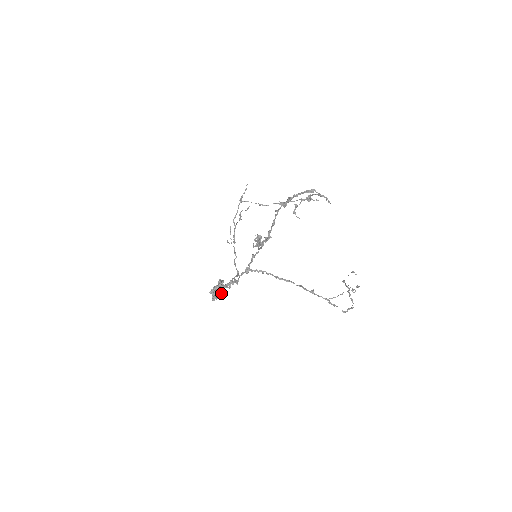
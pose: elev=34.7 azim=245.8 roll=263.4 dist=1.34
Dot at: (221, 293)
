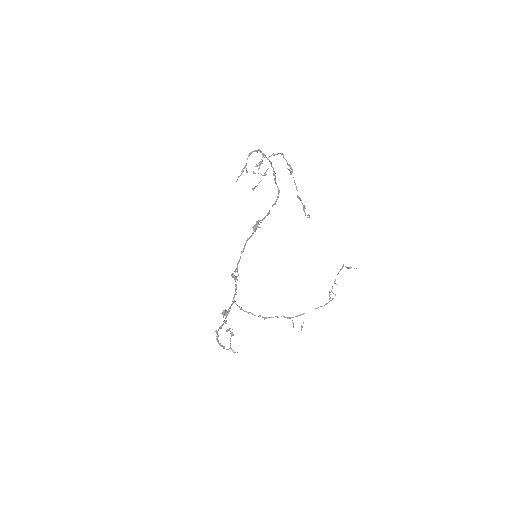
Dot at: occluded
